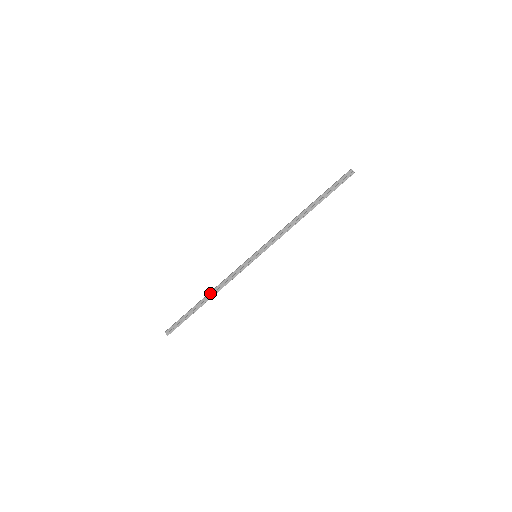
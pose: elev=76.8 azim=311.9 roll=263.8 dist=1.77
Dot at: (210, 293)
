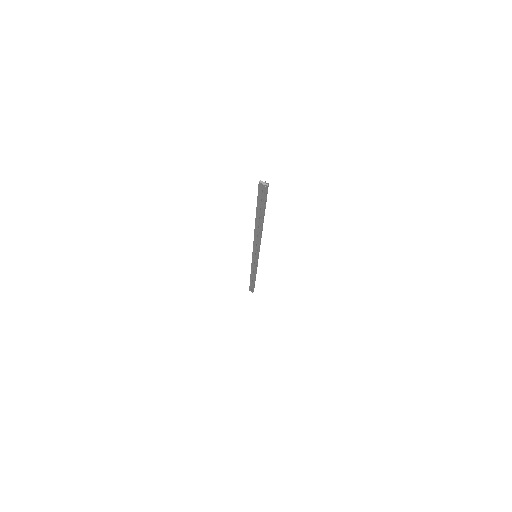
Dot at: (251, 275)
